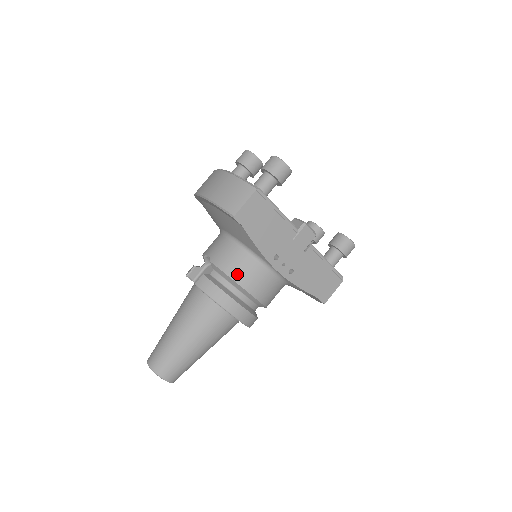
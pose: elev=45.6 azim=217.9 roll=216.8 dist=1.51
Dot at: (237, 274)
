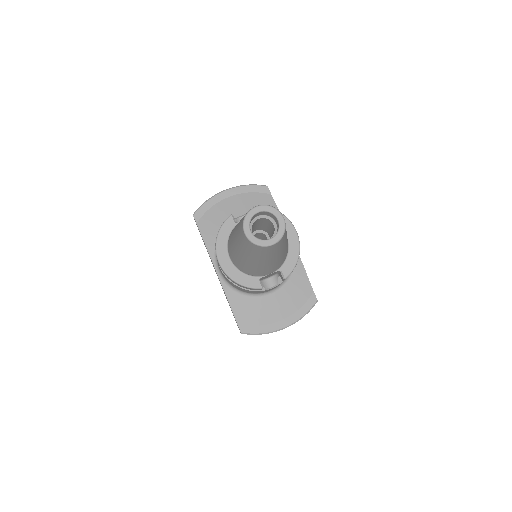
Dot at: occluded
